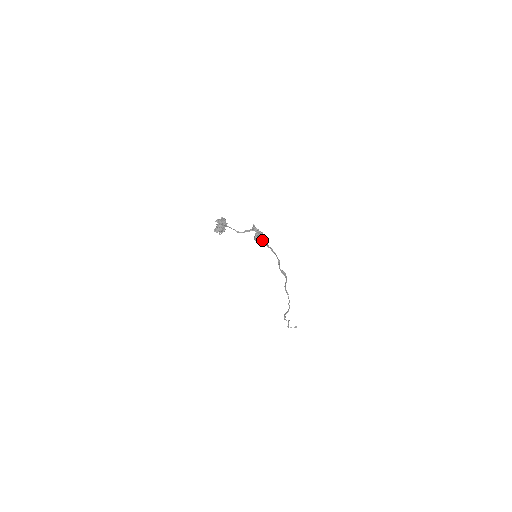
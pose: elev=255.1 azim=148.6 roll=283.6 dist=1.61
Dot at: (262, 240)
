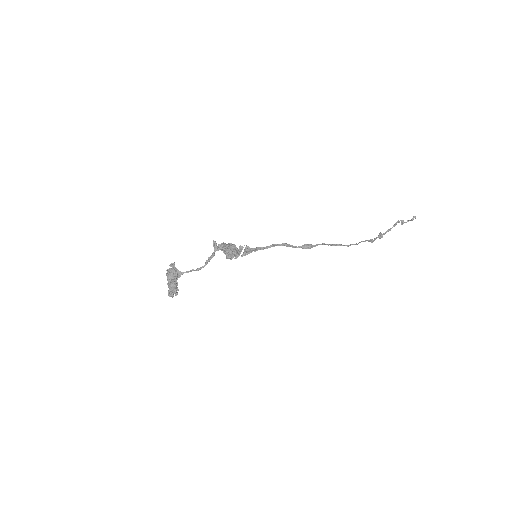
Dot at: (235, 255)
